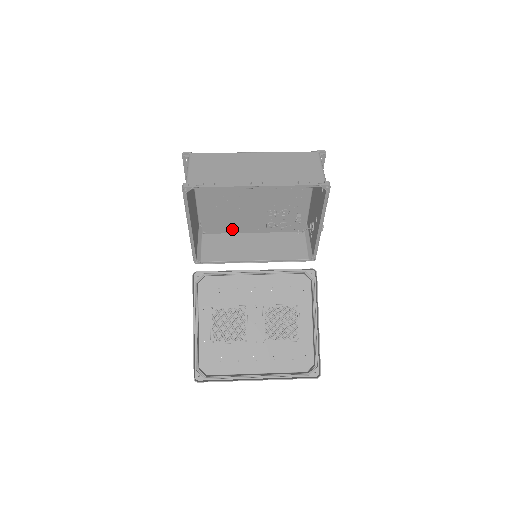
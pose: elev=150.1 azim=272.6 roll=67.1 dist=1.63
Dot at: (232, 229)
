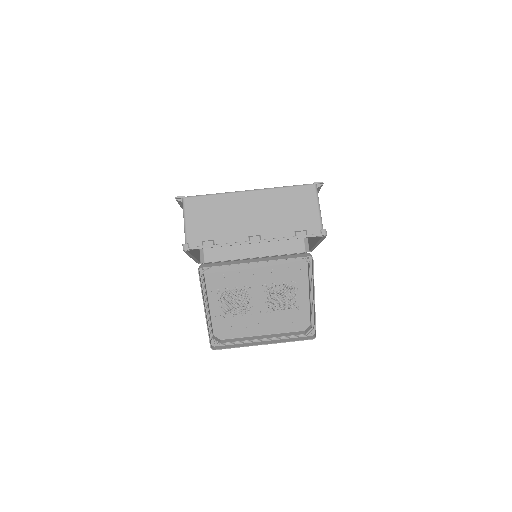
Dot at: occluded
